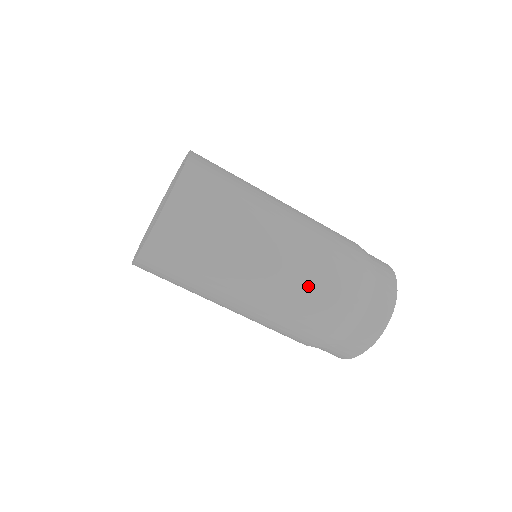
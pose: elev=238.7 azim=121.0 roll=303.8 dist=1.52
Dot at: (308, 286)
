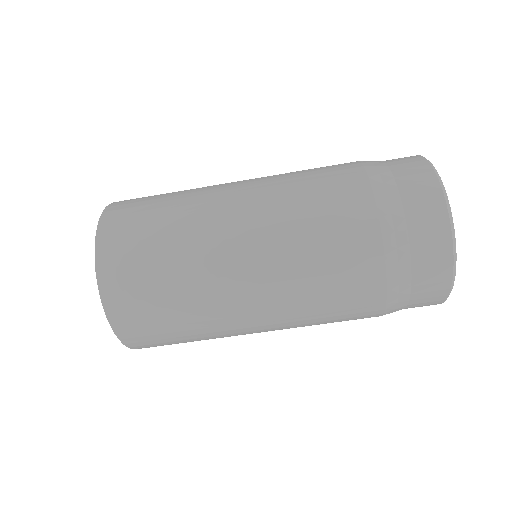
Dot at: (317, 320)
